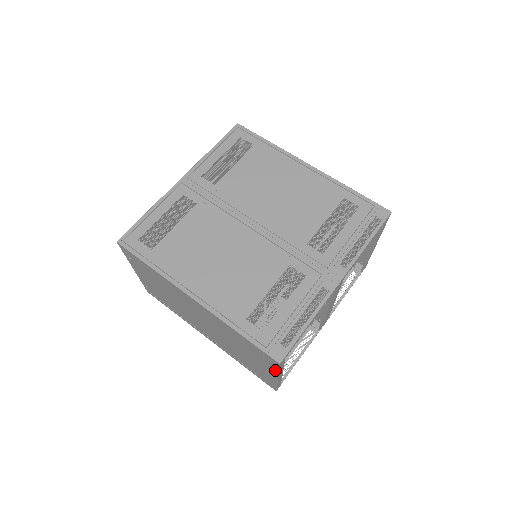
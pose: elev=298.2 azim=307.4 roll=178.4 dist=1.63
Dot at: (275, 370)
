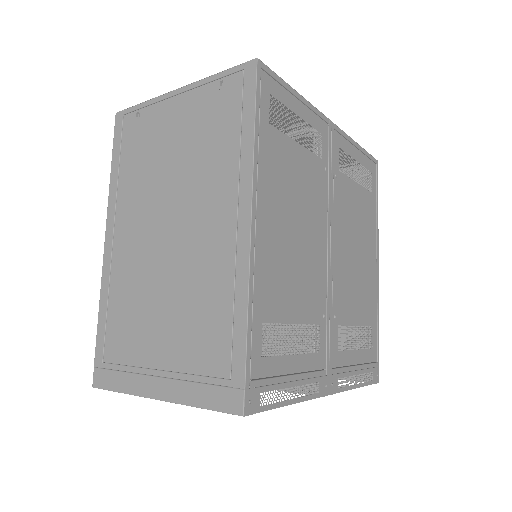
Dot at: (194, 399)
